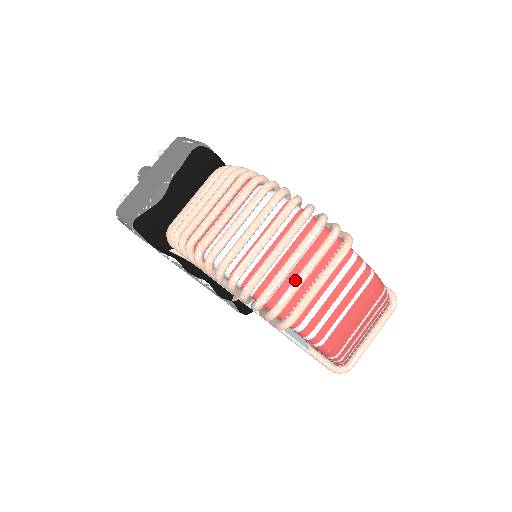
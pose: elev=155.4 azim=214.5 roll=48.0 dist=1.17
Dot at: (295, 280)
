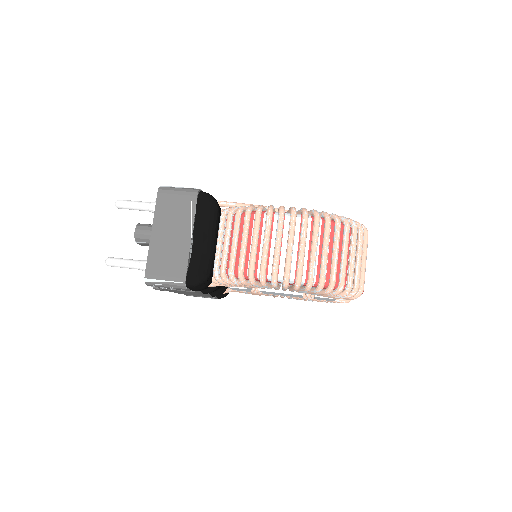
Dot at: (358, 268)
